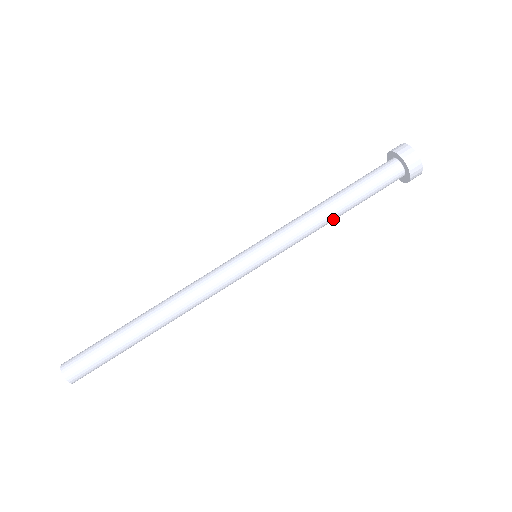
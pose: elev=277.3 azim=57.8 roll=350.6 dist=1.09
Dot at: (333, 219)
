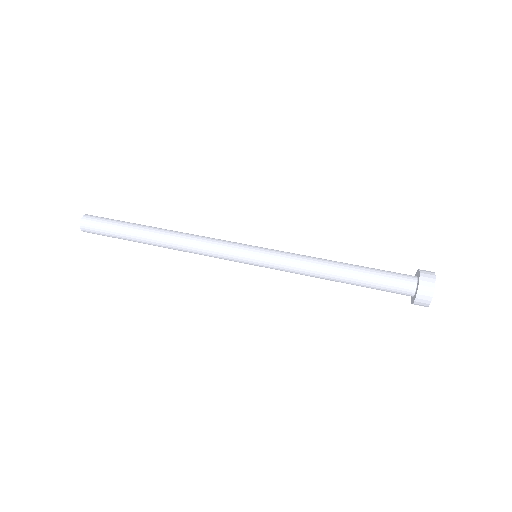
Dot at: (330, 280)
